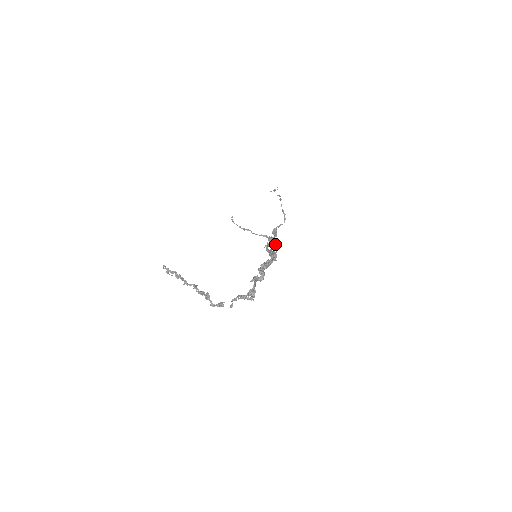
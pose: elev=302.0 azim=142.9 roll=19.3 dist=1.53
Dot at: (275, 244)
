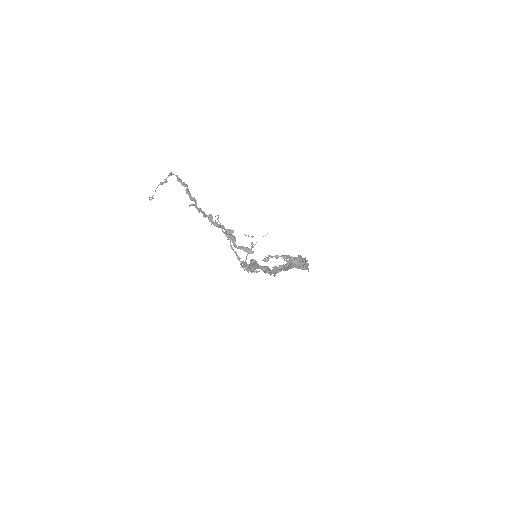
Dot at: occluded
